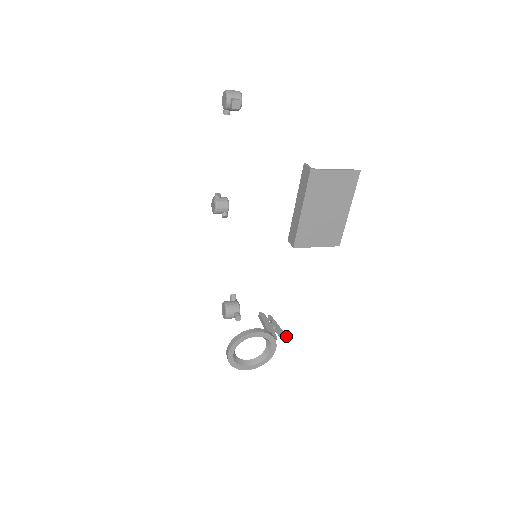
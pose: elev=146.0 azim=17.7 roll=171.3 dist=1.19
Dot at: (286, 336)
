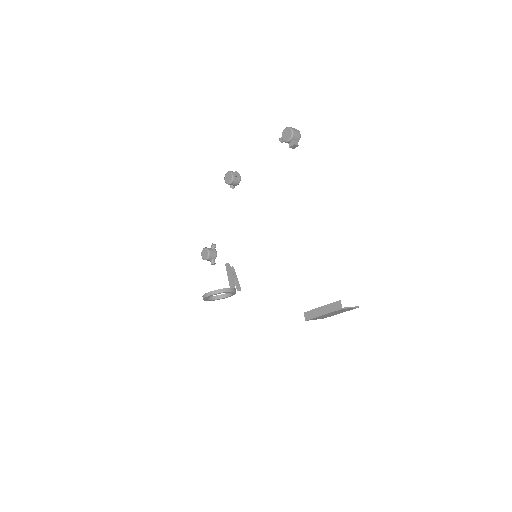
Dot at: occluded
